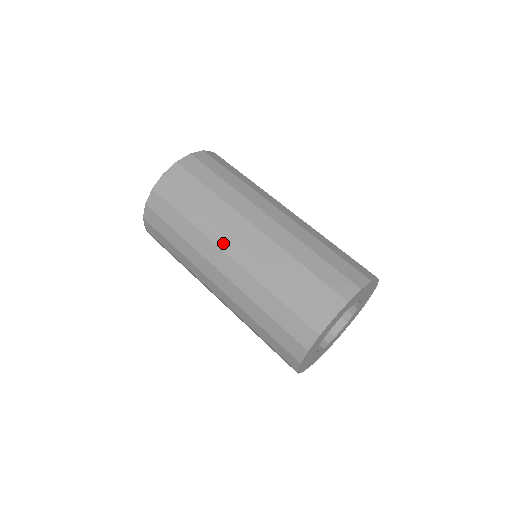
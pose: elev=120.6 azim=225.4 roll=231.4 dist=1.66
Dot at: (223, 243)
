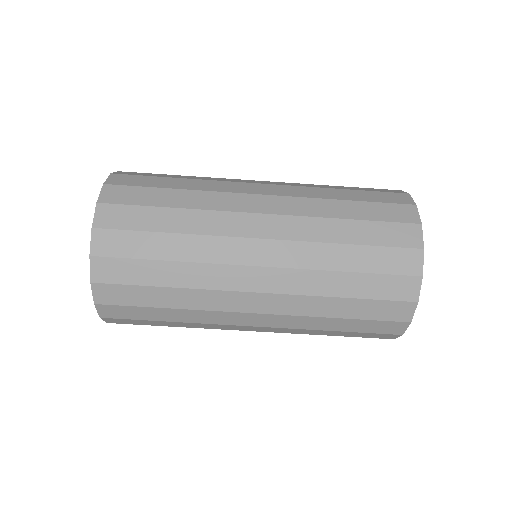
Dot at: (242, 257)
